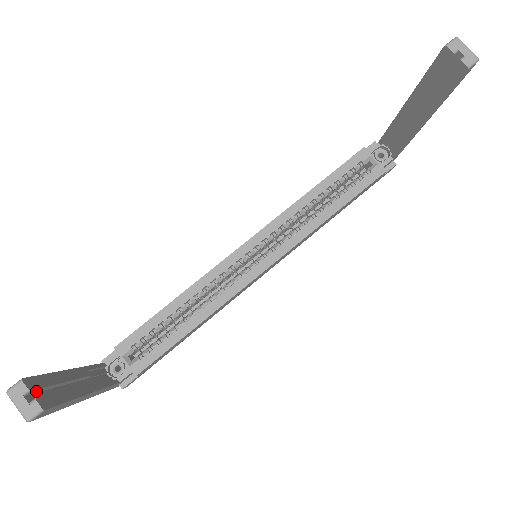
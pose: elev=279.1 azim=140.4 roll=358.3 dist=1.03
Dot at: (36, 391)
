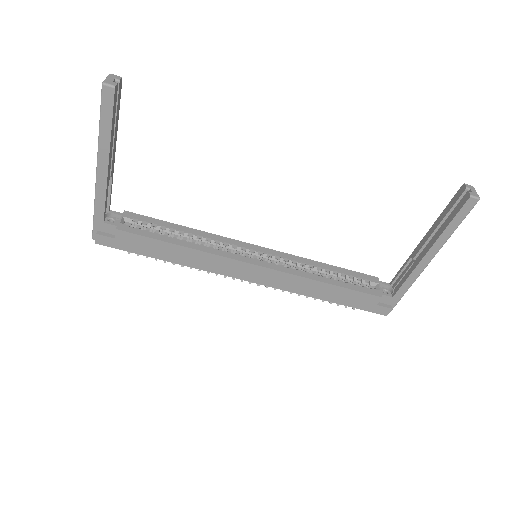
Dot at: occluded
